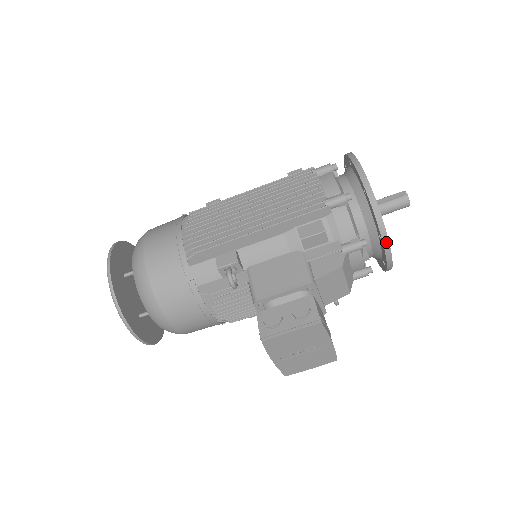
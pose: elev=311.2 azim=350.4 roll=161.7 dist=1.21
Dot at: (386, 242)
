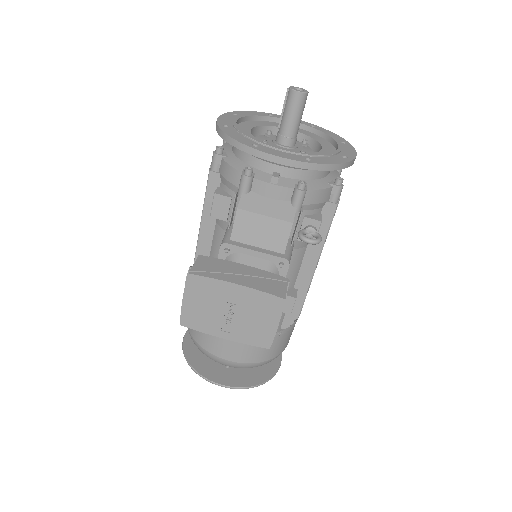
Dot at: (254, 152)
